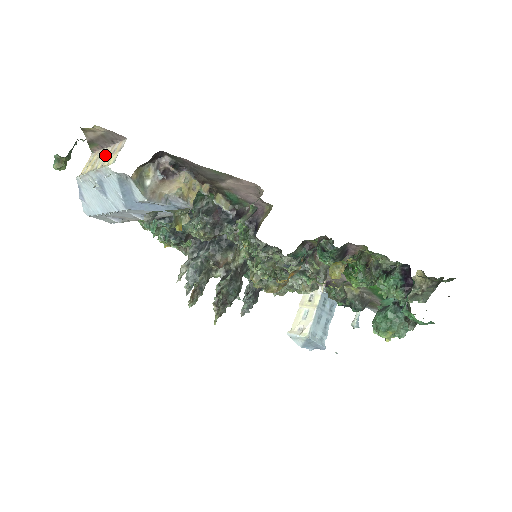
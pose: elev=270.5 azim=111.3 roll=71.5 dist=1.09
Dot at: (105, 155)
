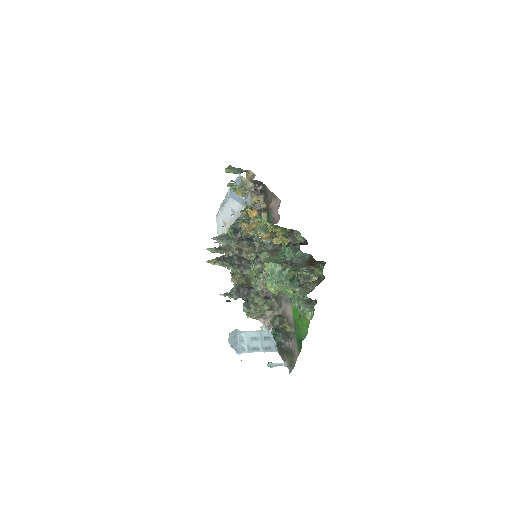
Dot at: occluded
